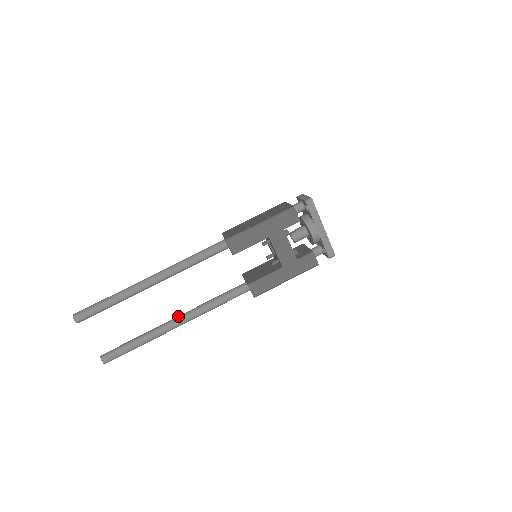
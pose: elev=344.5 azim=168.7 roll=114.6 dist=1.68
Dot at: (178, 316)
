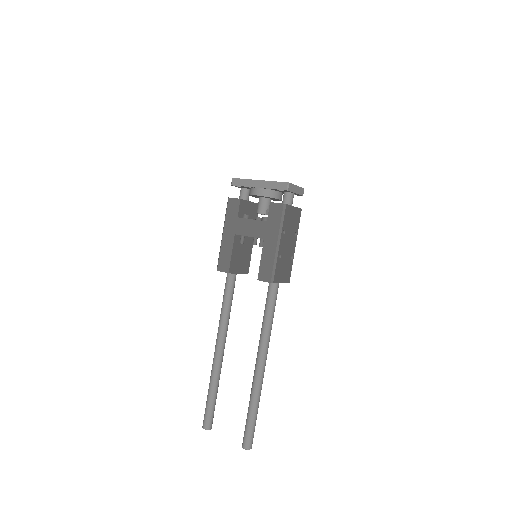
Dot at: occluded
